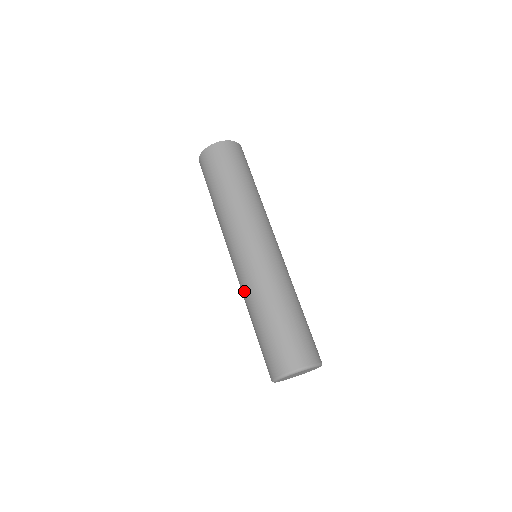
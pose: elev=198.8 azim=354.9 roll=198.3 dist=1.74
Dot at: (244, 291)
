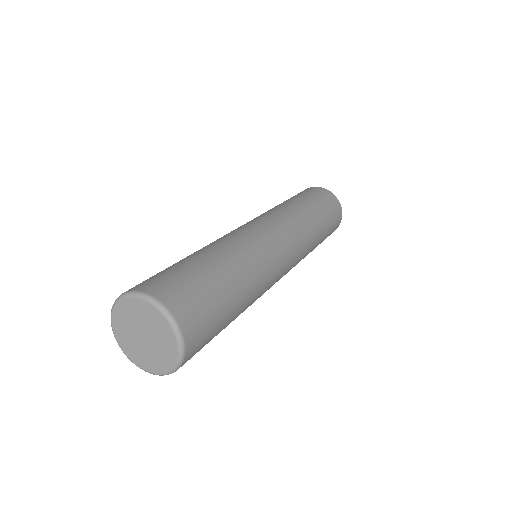
Dot at: occluded
